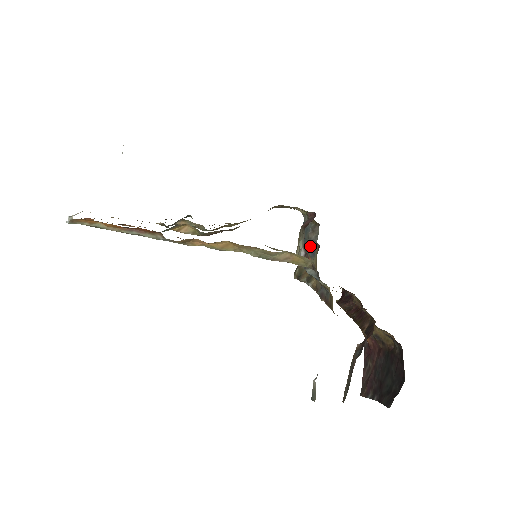
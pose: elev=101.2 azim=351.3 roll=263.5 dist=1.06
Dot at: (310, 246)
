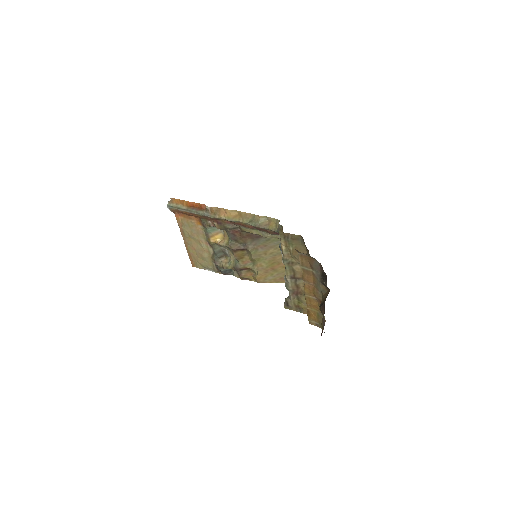
Dot at: occluded
